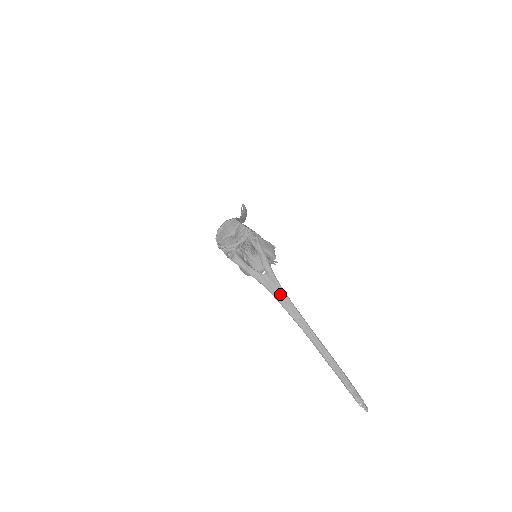
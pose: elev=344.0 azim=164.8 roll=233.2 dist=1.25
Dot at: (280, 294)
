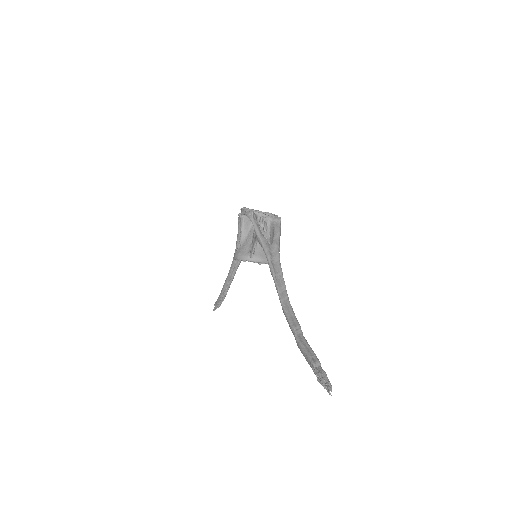
Dot at: (276, 265)
